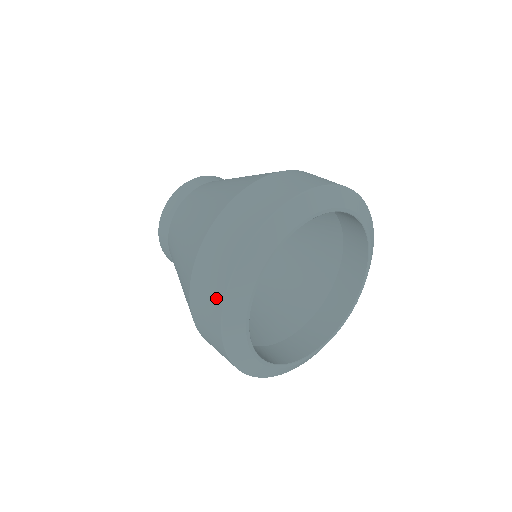
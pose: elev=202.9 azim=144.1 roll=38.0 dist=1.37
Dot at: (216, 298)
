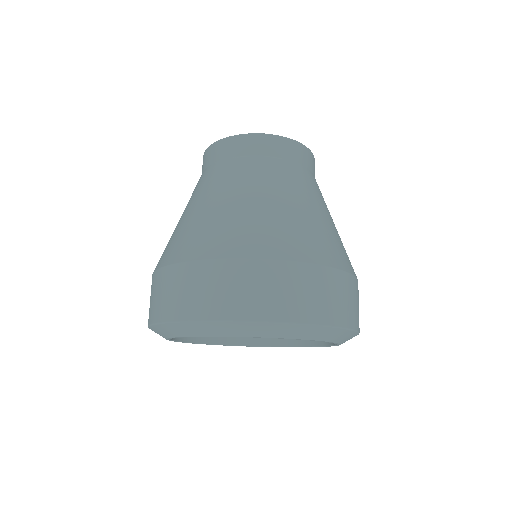
Dot at: occluded
